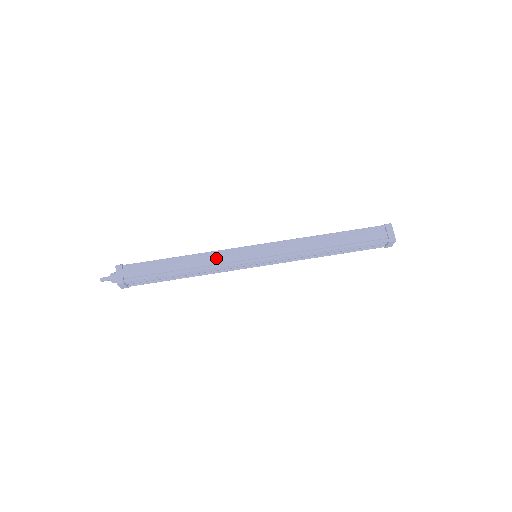
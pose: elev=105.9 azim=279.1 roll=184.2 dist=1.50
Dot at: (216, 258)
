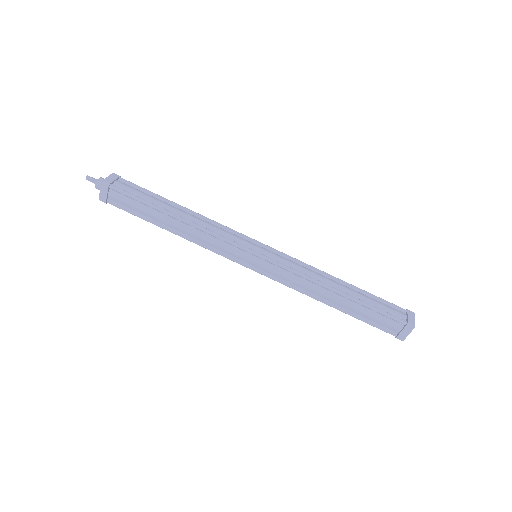
Dot at: (216, 227)
